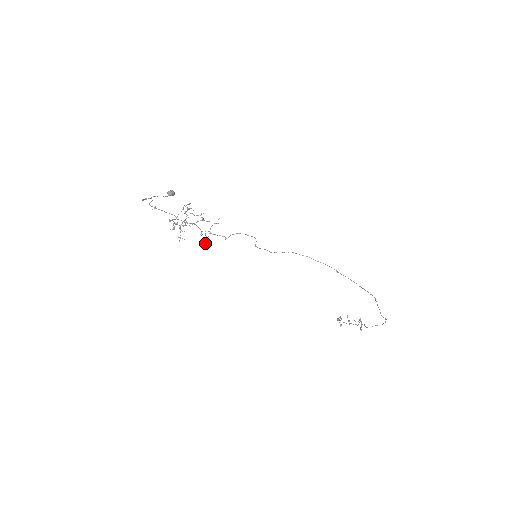
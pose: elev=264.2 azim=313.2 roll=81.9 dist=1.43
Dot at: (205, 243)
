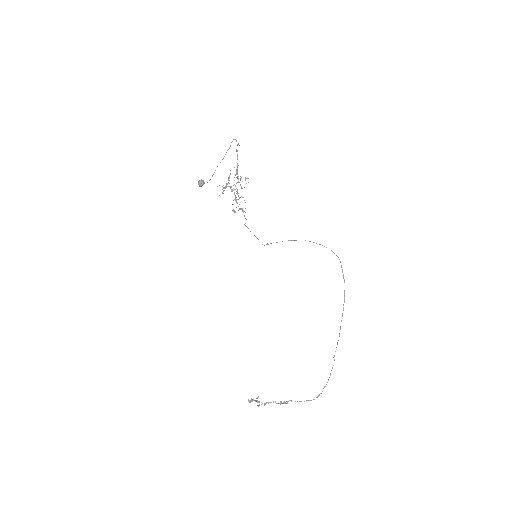
Dot at: (234, 210)
